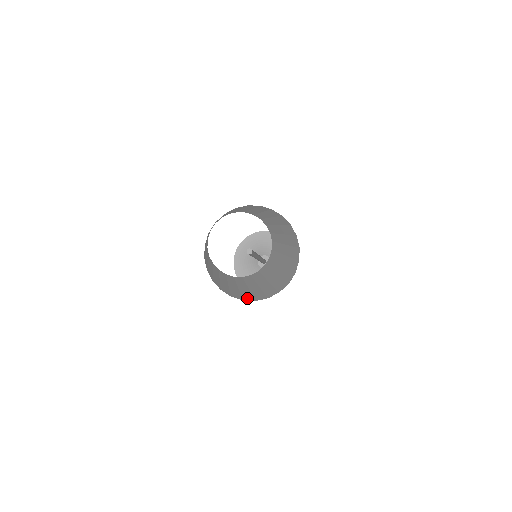
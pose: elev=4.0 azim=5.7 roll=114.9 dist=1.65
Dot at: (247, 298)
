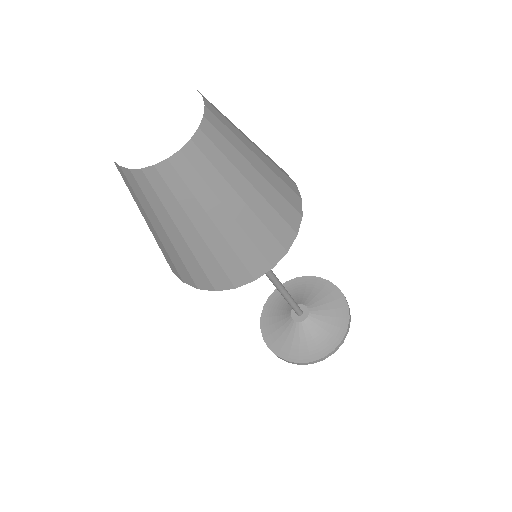
Dot at: (216, 278)
